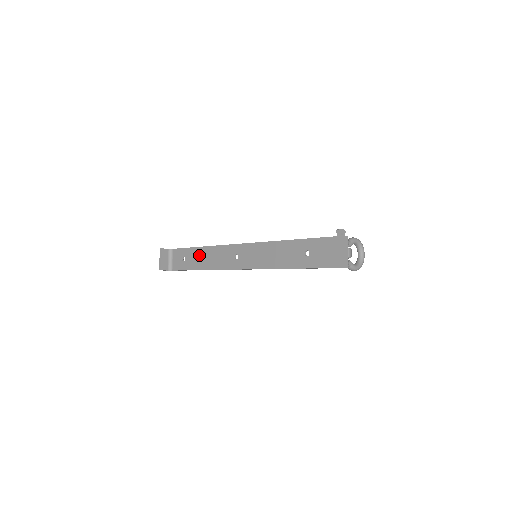
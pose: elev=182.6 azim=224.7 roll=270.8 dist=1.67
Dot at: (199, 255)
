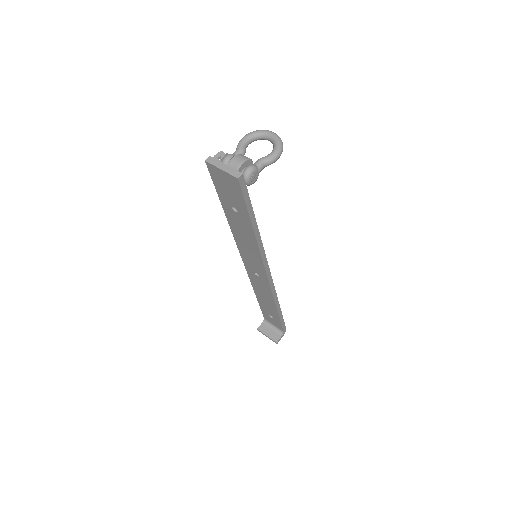
Dot at: (264, 303)
